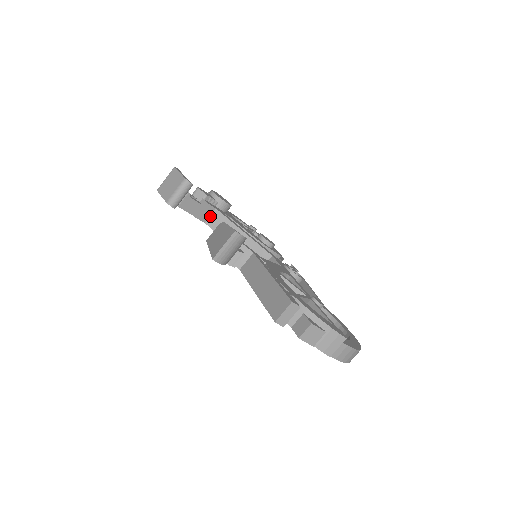
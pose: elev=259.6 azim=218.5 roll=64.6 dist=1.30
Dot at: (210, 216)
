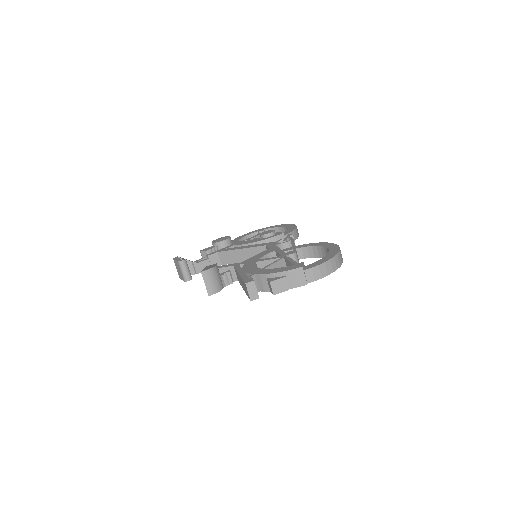
Dot at: (220, 259)
